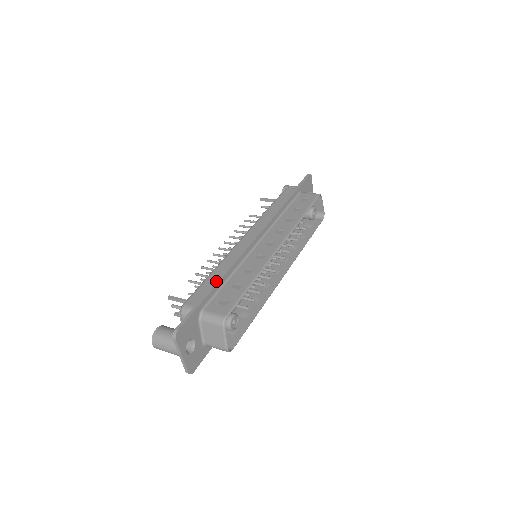
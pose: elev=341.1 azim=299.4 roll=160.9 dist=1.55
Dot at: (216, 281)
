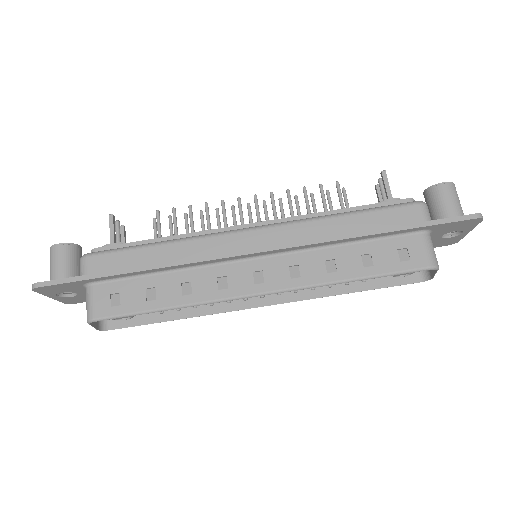
Dot at: (135, 268)
